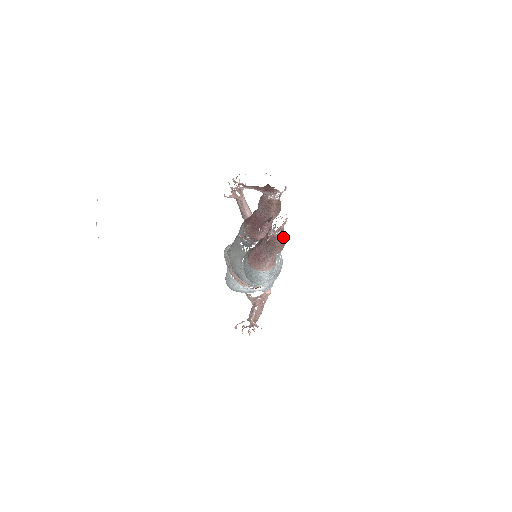
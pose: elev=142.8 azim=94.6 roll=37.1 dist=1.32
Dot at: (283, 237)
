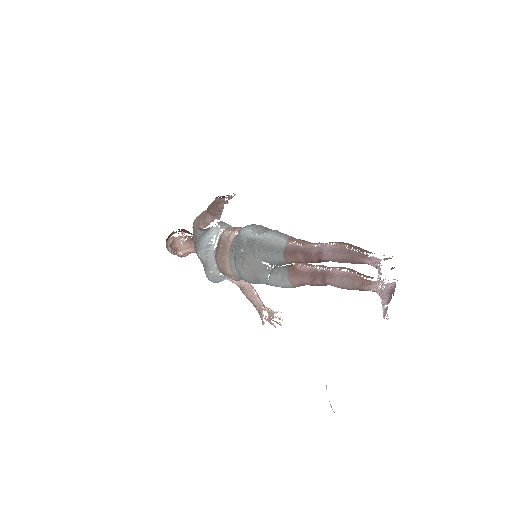
Dot at: occluded
